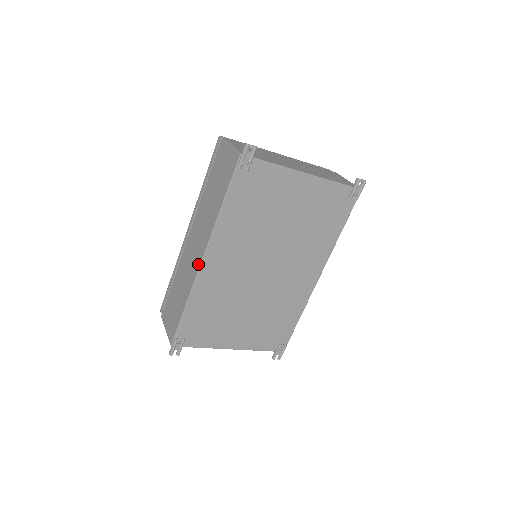
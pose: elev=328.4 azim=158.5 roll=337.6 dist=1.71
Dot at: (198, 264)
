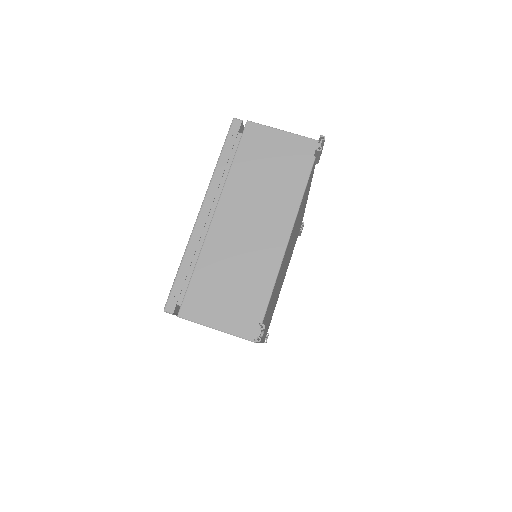
Dot at: occluded
